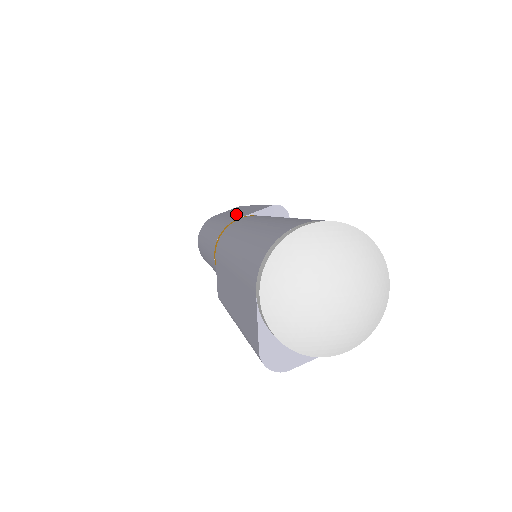
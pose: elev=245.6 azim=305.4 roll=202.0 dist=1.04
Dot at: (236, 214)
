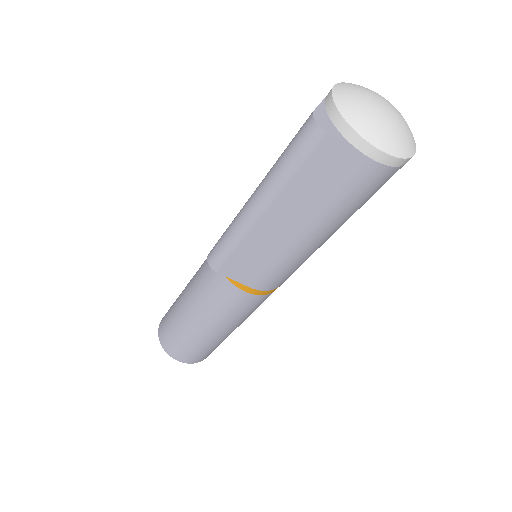
Dot at: occluded
